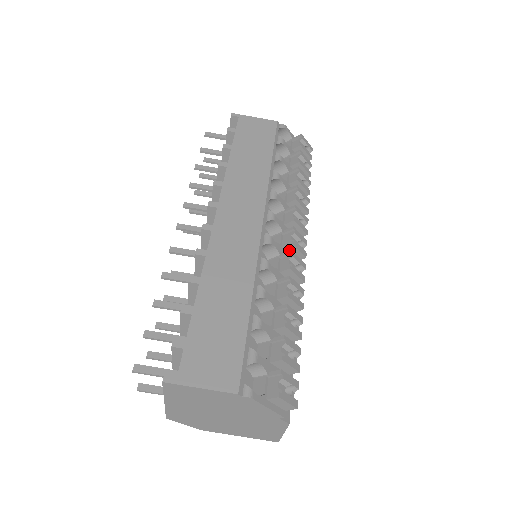
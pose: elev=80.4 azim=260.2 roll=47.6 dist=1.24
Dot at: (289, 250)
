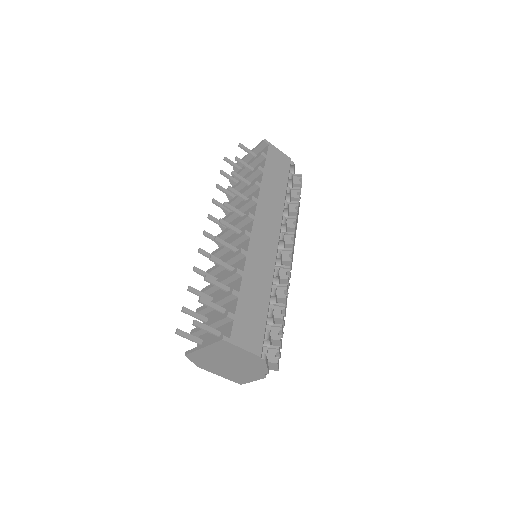
Dot at: (285, 263)
